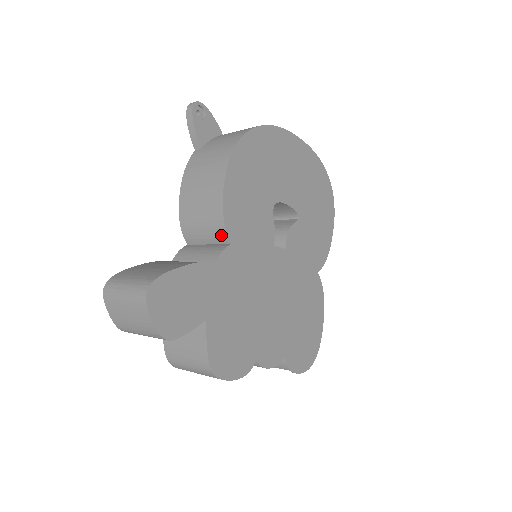
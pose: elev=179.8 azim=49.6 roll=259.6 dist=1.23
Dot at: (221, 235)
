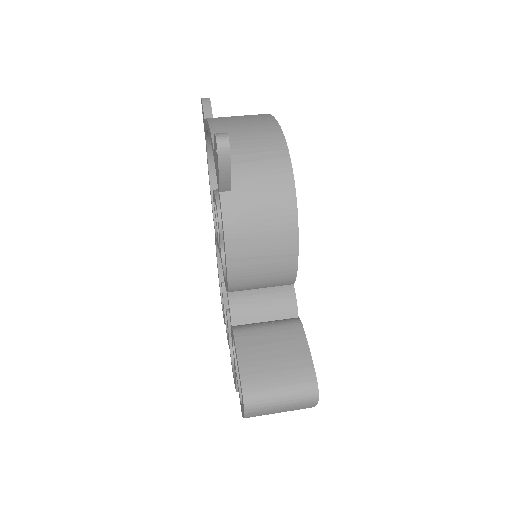
Dot at: (286, 282)
